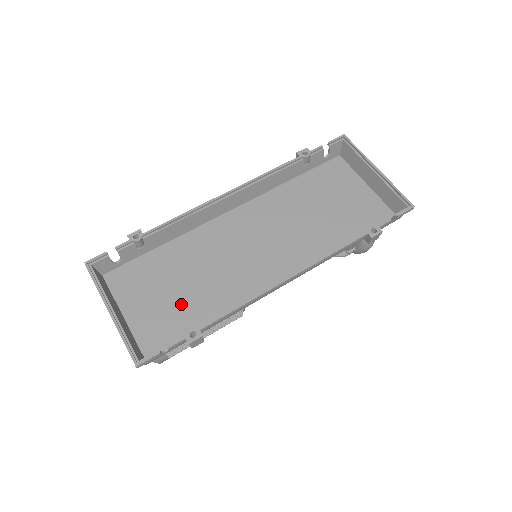
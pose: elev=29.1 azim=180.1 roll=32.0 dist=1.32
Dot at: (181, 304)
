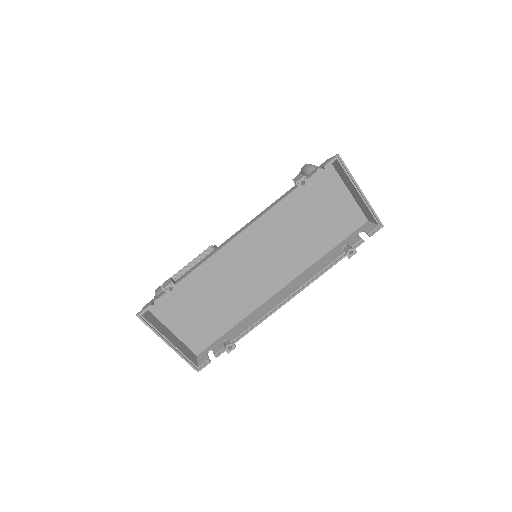
Dot at: (212, 317)
